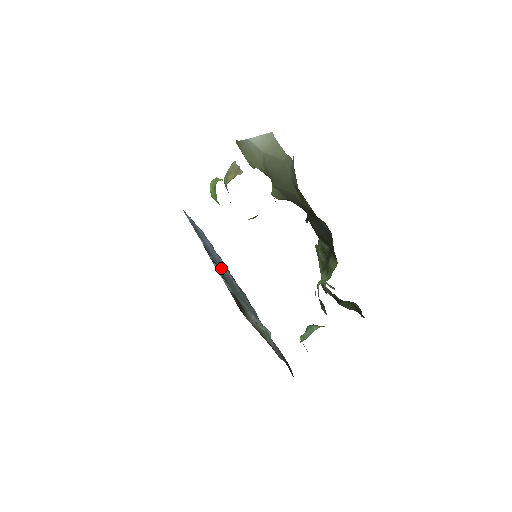
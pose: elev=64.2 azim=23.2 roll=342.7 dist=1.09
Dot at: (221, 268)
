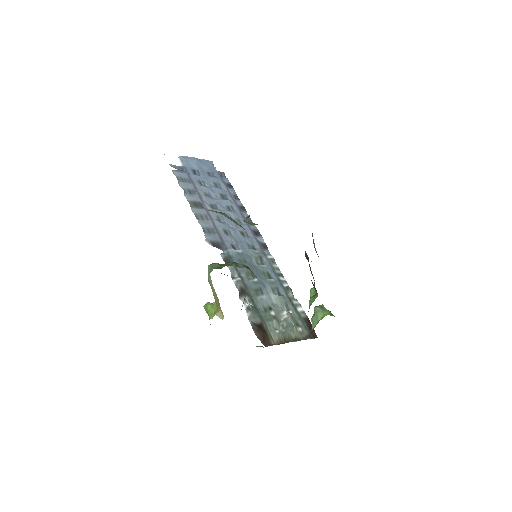
Dot at: (233, 251)
